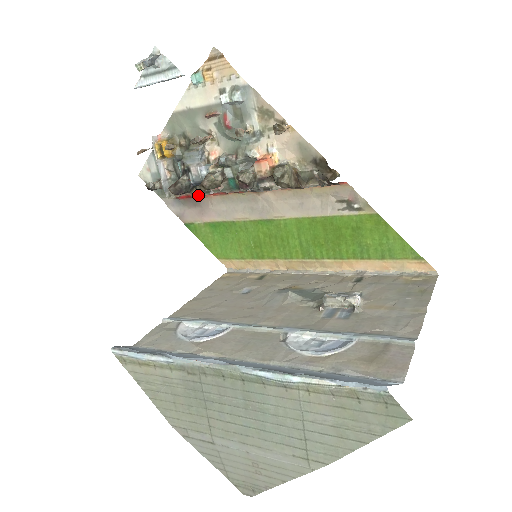
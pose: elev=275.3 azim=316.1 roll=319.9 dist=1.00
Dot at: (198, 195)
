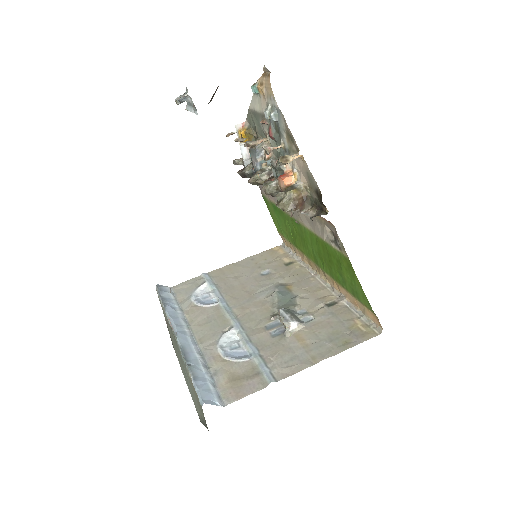
Dot at: occluded
